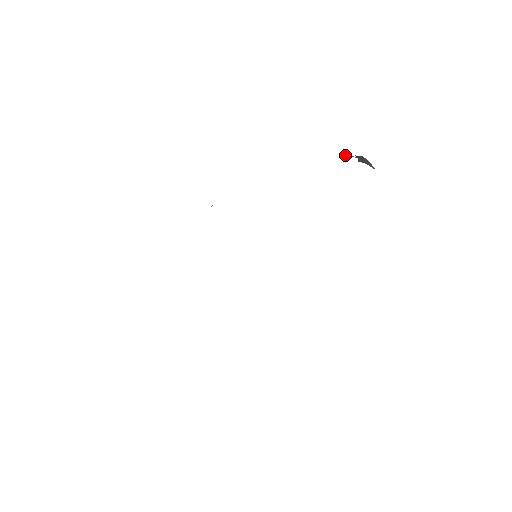
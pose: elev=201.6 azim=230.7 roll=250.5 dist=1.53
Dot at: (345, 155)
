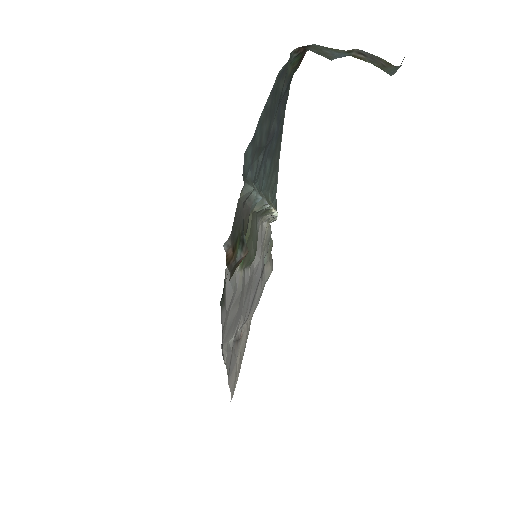
Dot at: occluded
